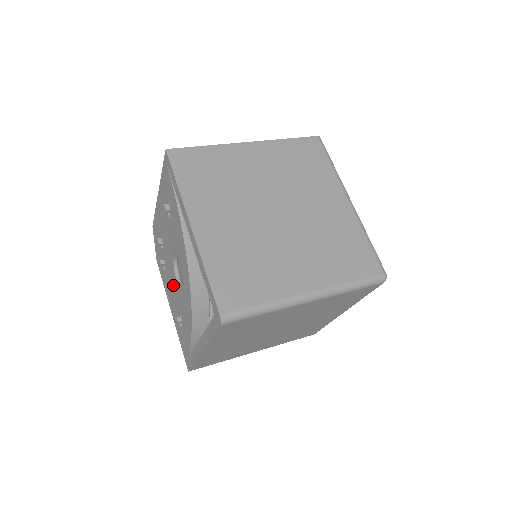
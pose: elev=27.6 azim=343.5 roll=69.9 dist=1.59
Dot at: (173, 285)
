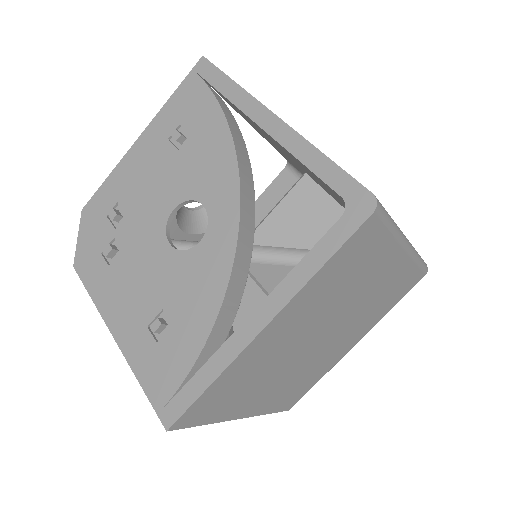
Dot at: (149, 268)
